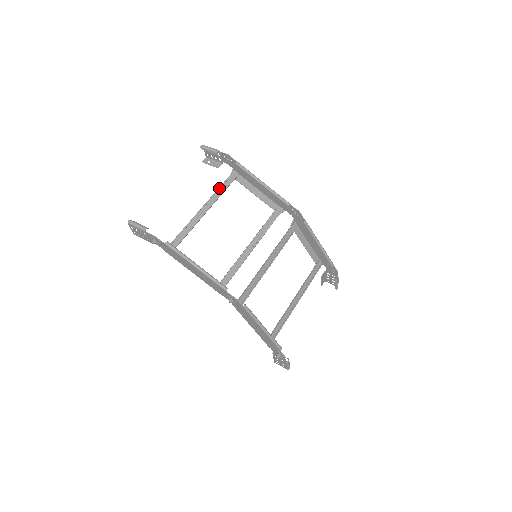
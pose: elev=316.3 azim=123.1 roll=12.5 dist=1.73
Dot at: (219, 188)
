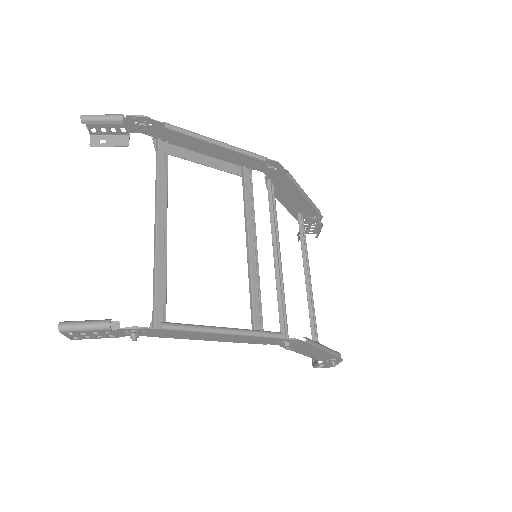
Dot at: (158, 180)
